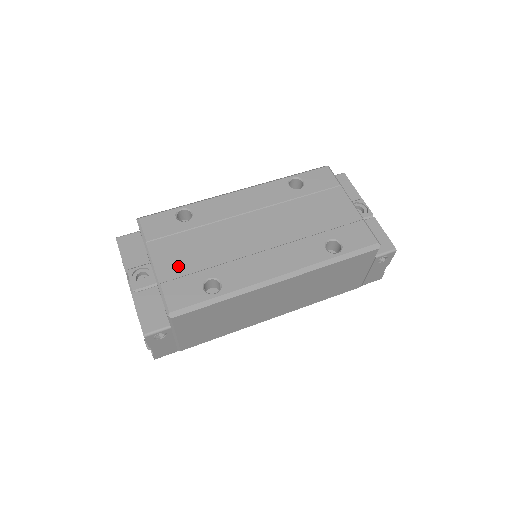
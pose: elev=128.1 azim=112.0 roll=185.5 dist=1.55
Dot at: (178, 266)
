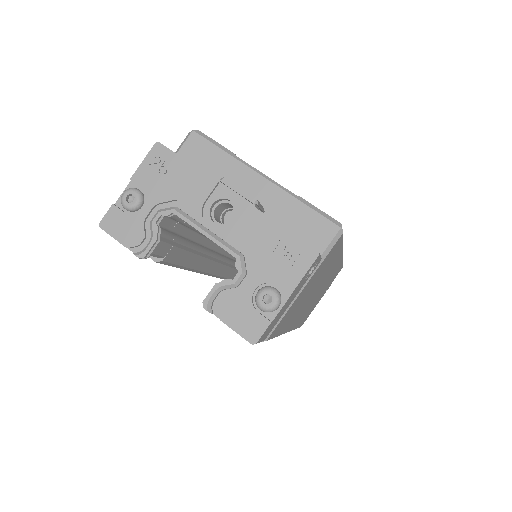
Dot at: occluded
